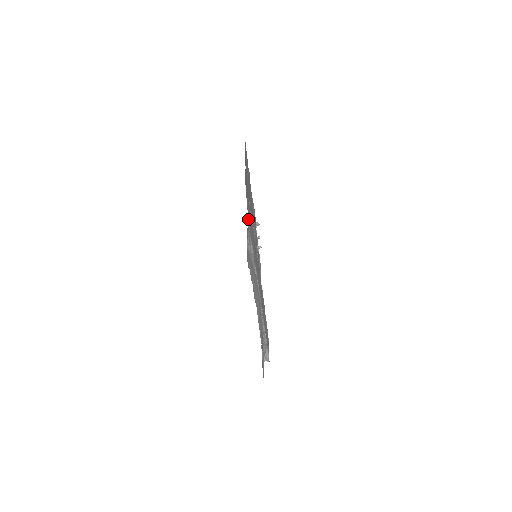
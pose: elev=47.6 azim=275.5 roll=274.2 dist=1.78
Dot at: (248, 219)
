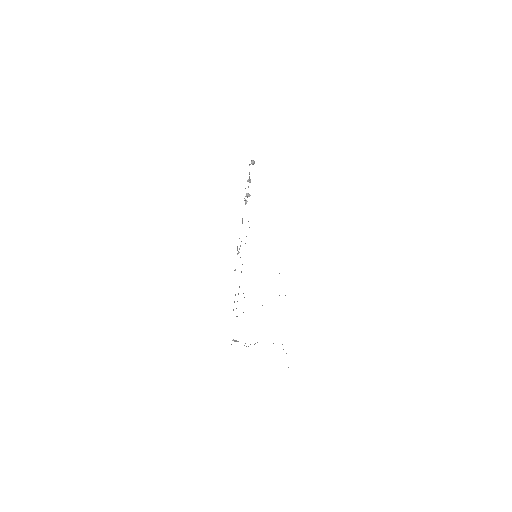
Dot at: occluded
